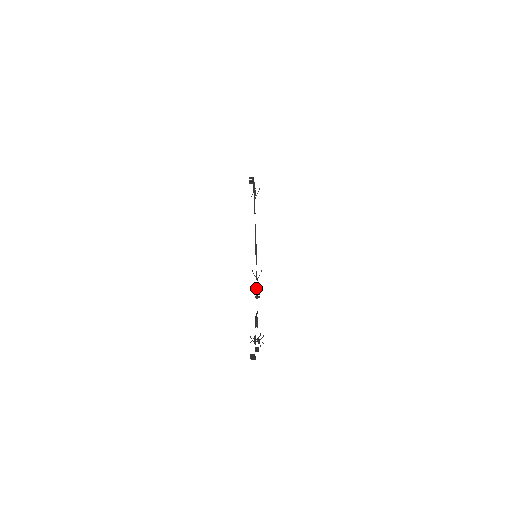
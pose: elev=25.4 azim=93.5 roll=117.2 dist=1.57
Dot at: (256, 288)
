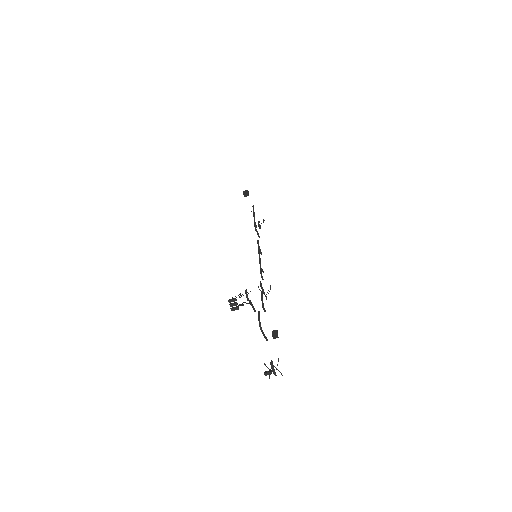
Dot at: (261, 295)
